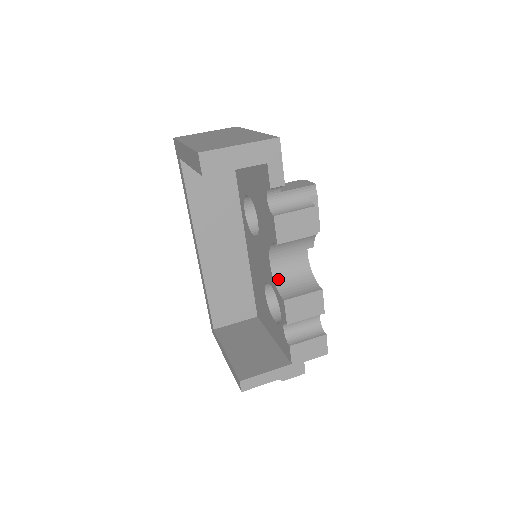
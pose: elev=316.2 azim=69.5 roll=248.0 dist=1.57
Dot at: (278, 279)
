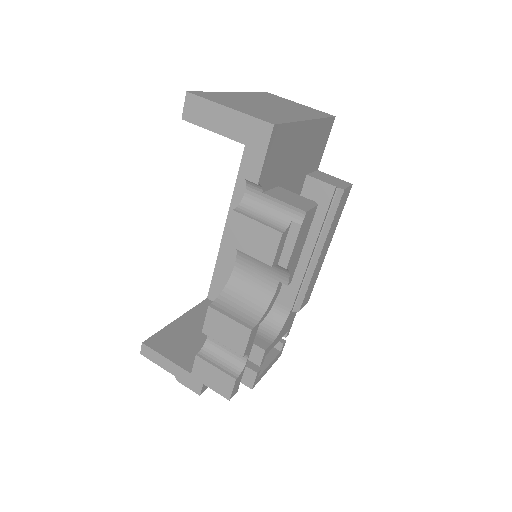
Dot at: (231, 286)
